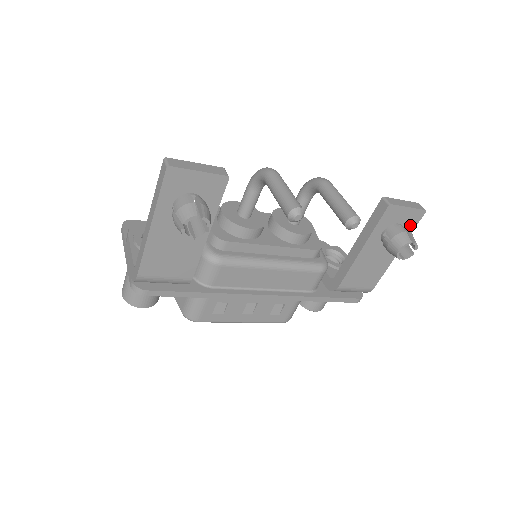
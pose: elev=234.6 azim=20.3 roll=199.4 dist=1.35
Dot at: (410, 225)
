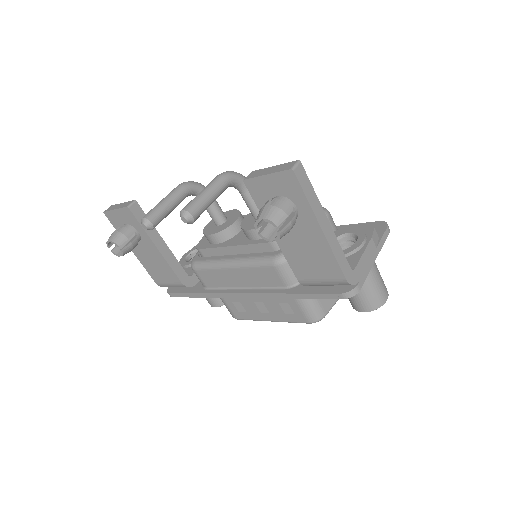
Dot at: (294, 193)
